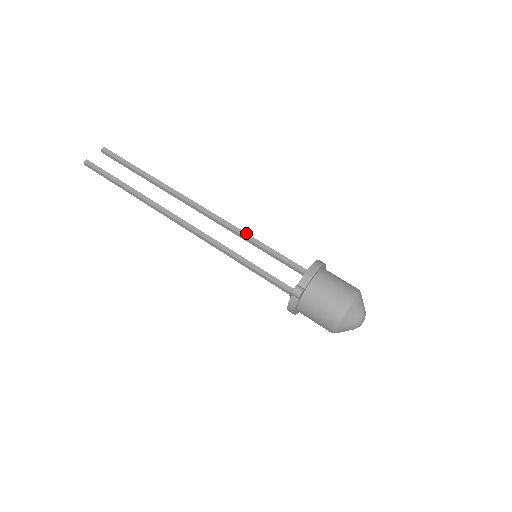
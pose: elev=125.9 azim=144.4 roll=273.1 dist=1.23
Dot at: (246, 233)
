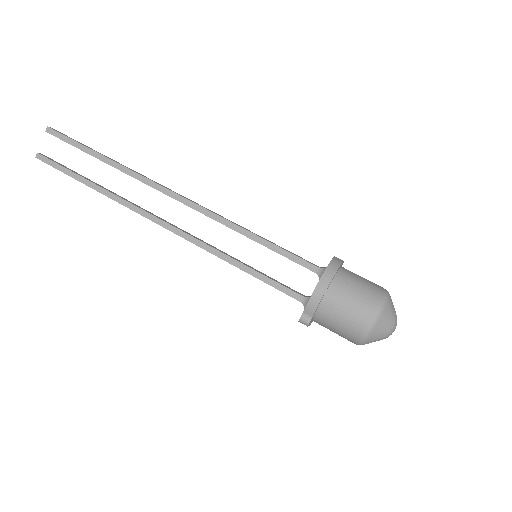
Dot at: (238, 226)
